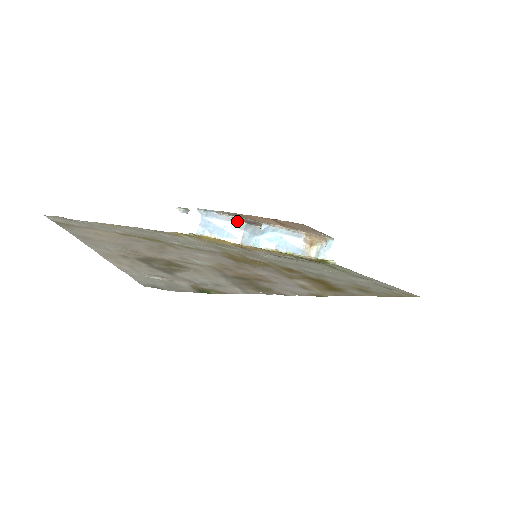
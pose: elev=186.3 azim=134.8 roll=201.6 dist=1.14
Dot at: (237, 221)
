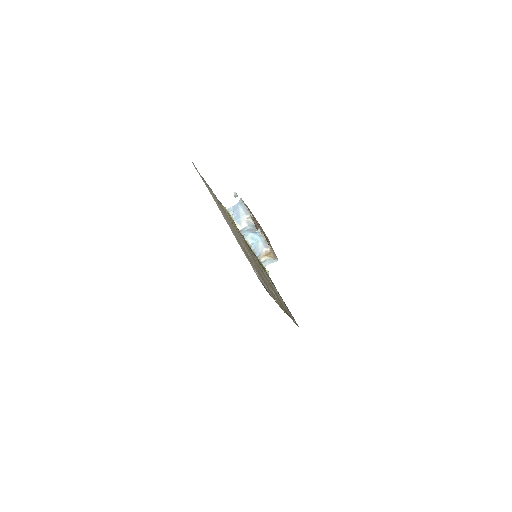
Dot at: (252, 220)
